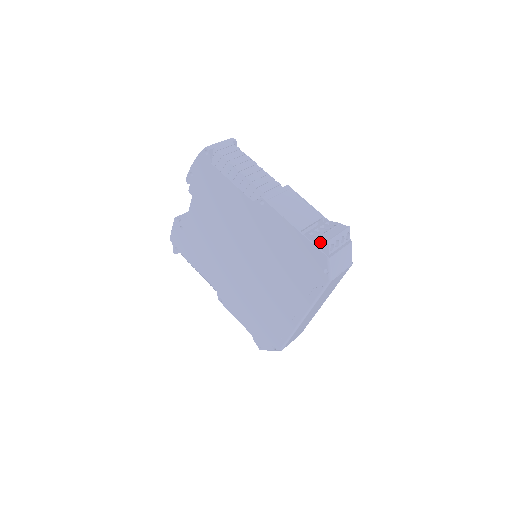
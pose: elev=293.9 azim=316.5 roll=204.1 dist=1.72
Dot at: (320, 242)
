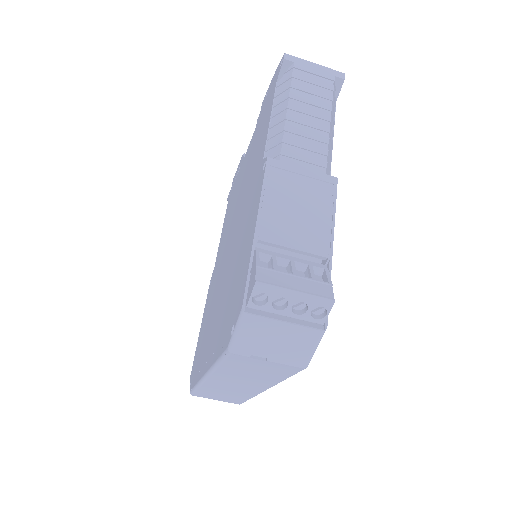
Dot at: (253, 275)
